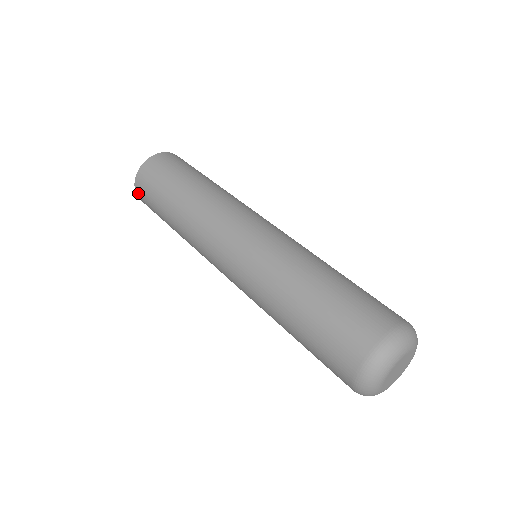
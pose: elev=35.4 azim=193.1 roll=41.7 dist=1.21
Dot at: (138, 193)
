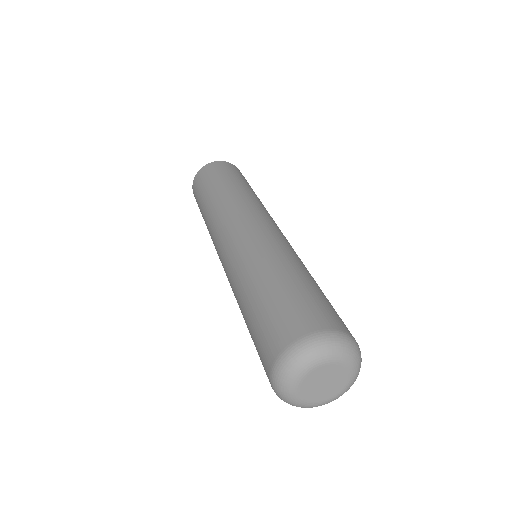
Dot at: (199, 173)
